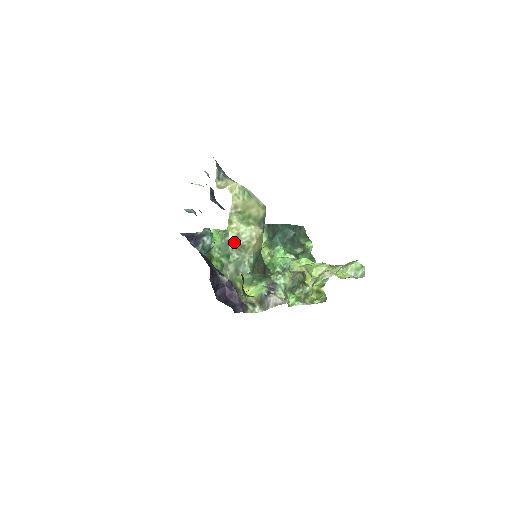
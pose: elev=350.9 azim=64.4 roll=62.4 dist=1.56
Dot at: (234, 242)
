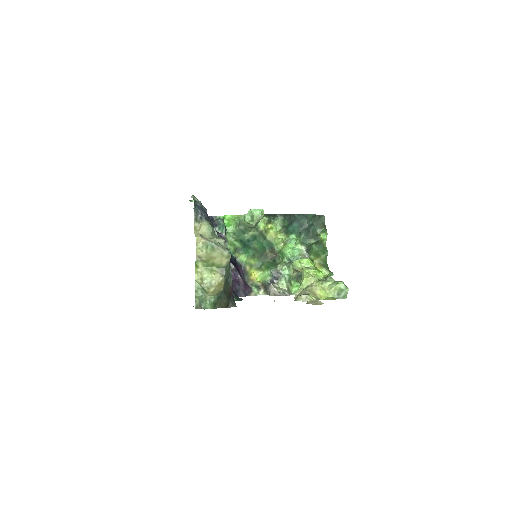
Dot at: (199, 283)
